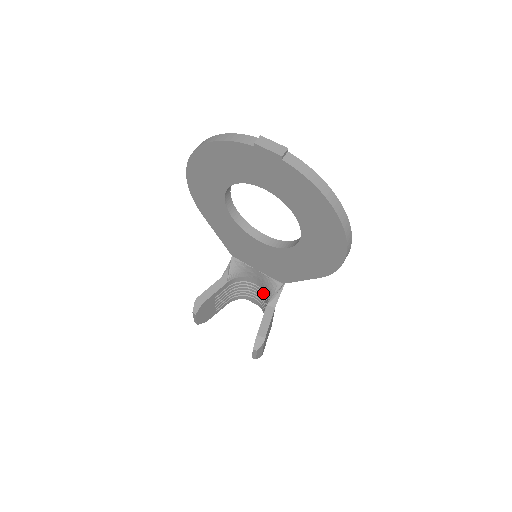
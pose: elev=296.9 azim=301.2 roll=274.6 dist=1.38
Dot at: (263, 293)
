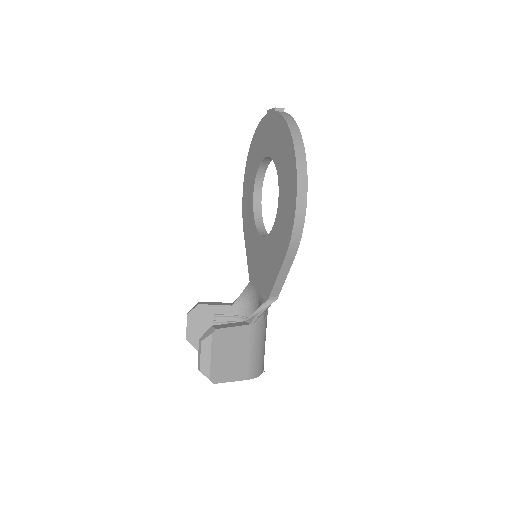
Dot at: occluded
